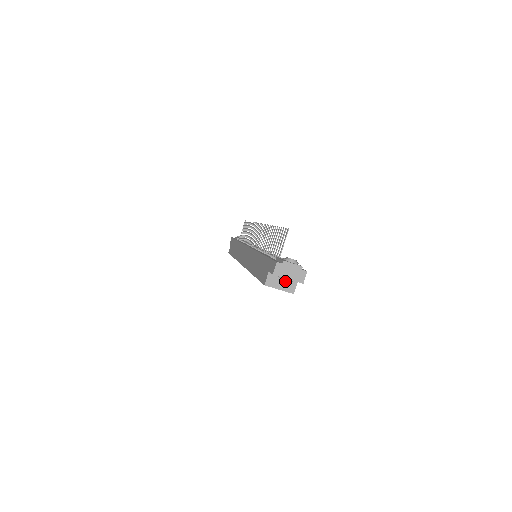
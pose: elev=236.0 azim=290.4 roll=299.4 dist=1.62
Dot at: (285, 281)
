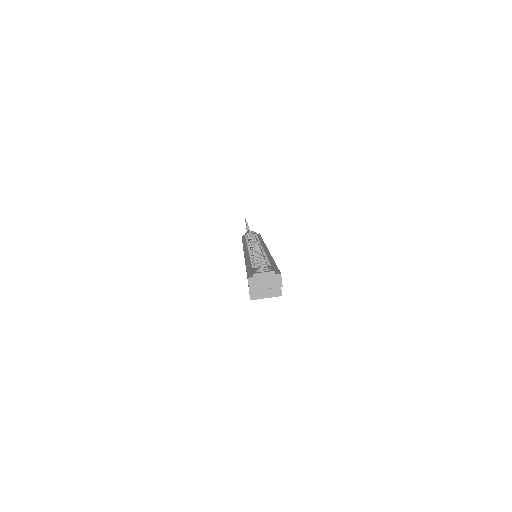
Dot at: occluded
